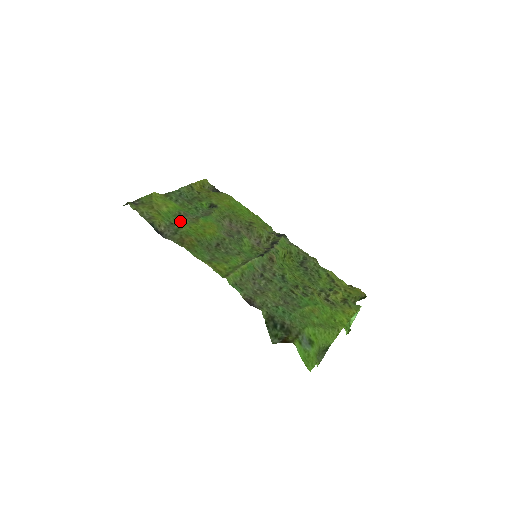
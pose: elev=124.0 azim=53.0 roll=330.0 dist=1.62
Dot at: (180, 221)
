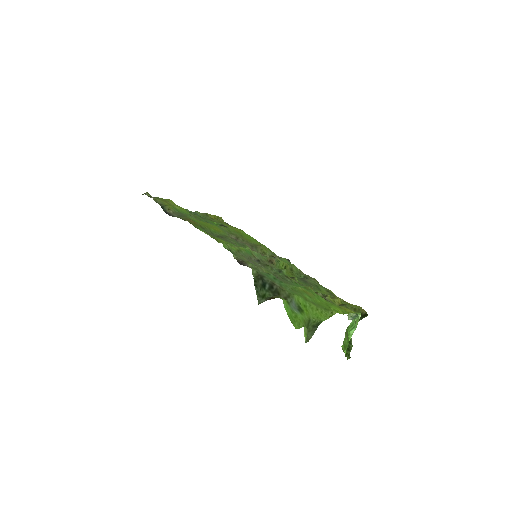
Dot at: (189, 216)
